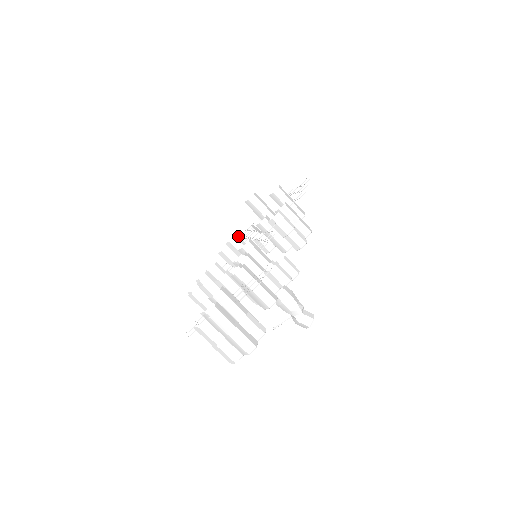
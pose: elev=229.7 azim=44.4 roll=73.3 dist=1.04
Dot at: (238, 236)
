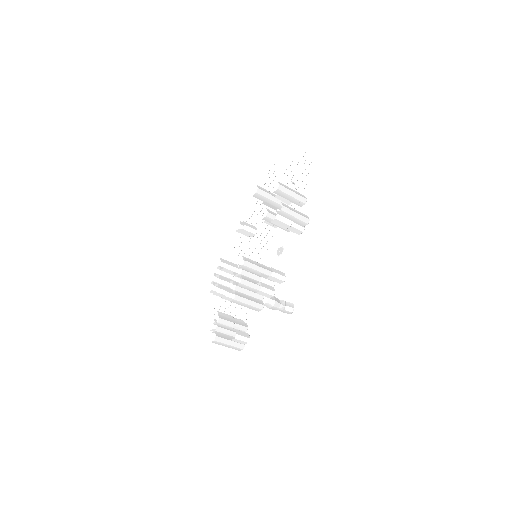
Dot at: (246, 226)
